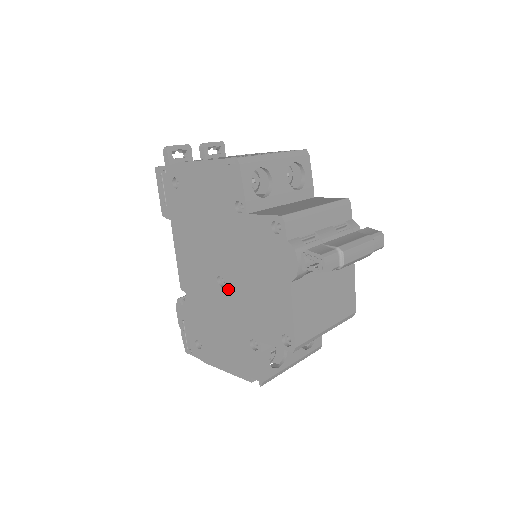
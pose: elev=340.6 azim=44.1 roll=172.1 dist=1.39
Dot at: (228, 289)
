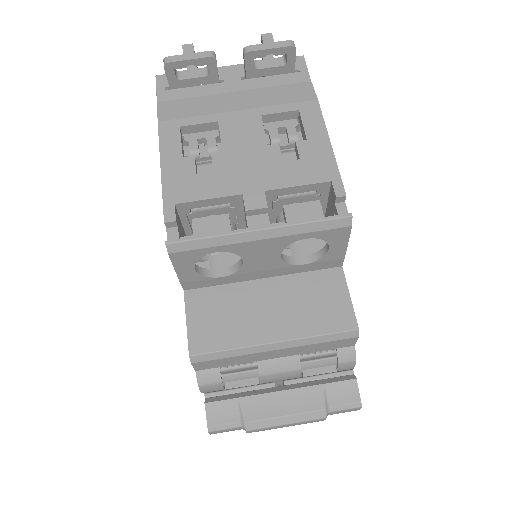
Dot at: occluded
